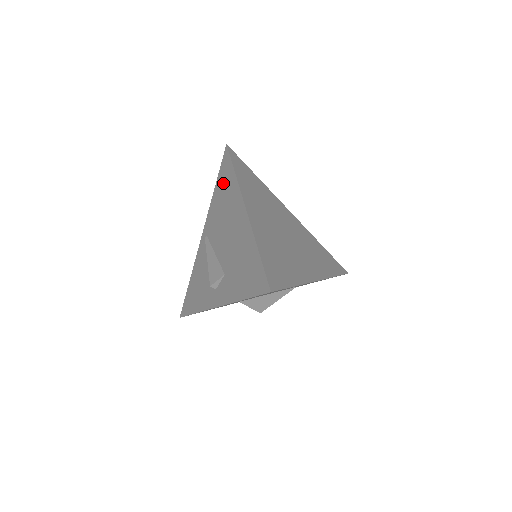
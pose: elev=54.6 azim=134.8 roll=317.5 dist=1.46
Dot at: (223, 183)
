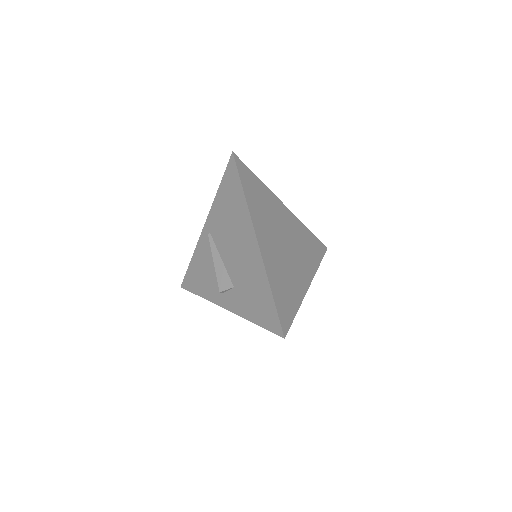
Dot at: (229, 194)
